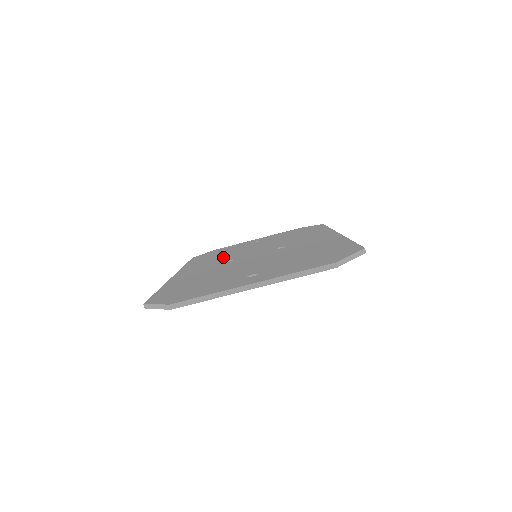
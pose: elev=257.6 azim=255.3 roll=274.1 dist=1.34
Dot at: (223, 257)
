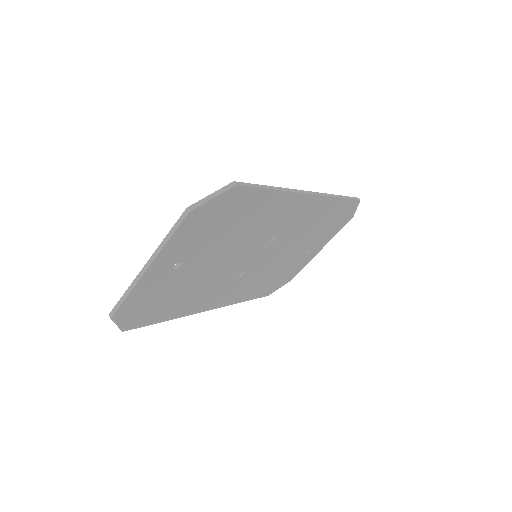
Dot at: occluded
